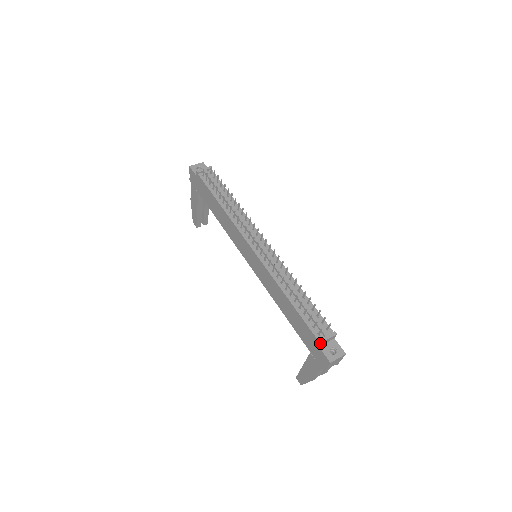
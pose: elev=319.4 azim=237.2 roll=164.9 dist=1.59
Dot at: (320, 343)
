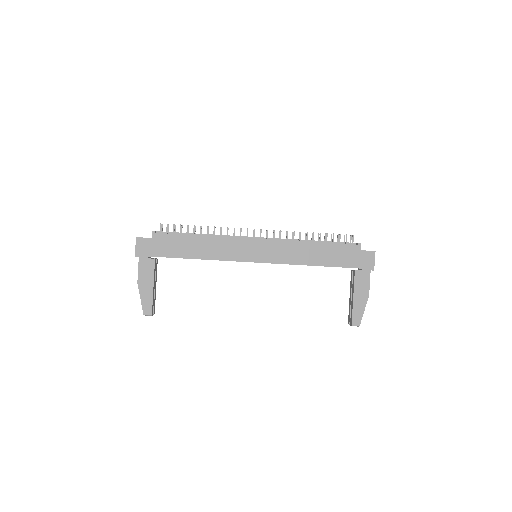
Dot at: (360, 245)
